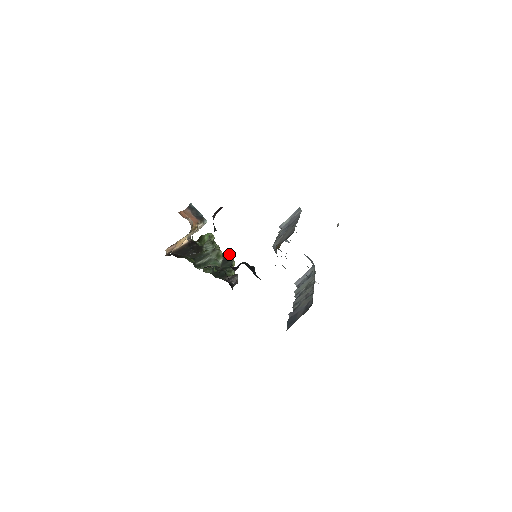
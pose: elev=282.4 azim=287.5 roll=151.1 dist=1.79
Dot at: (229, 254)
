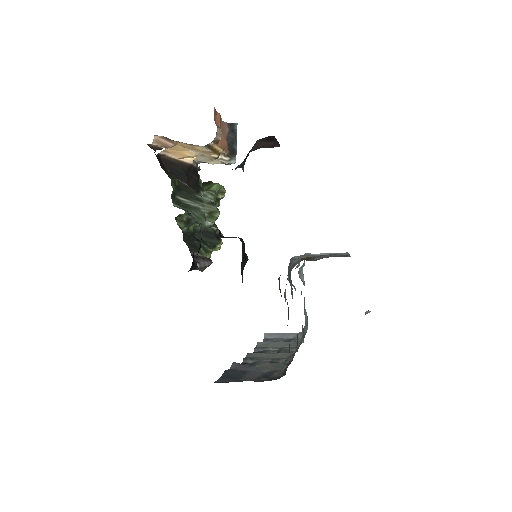
Dot at: occluded
